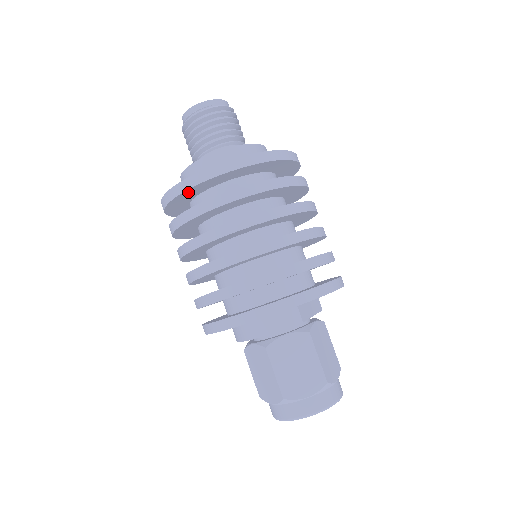
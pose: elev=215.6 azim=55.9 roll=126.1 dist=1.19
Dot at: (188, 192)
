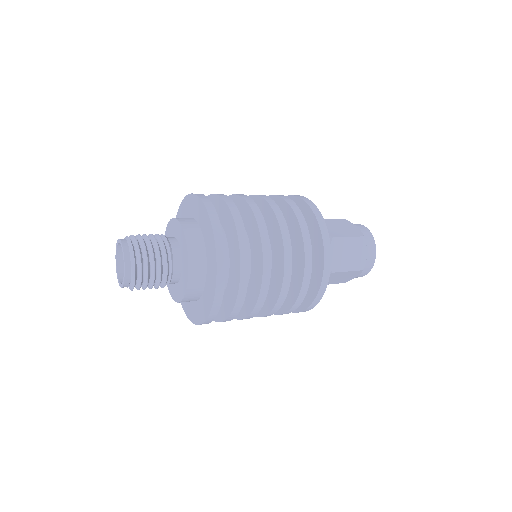
Dot at: occluded
